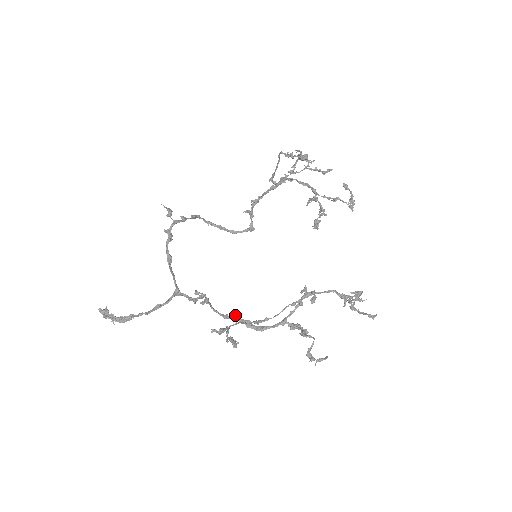
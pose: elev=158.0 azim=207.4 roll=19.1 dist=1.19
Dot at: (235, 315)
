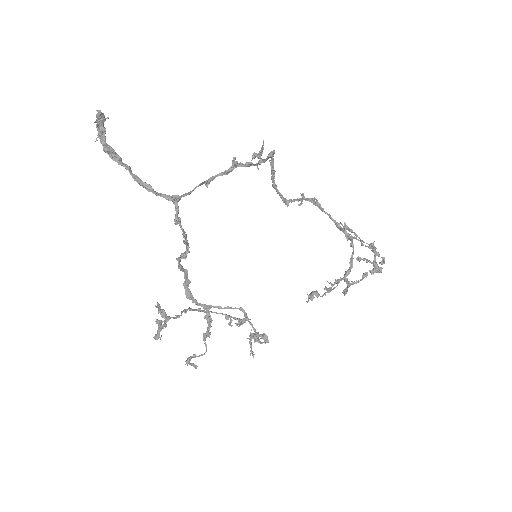
Dot at: (187, 270)
